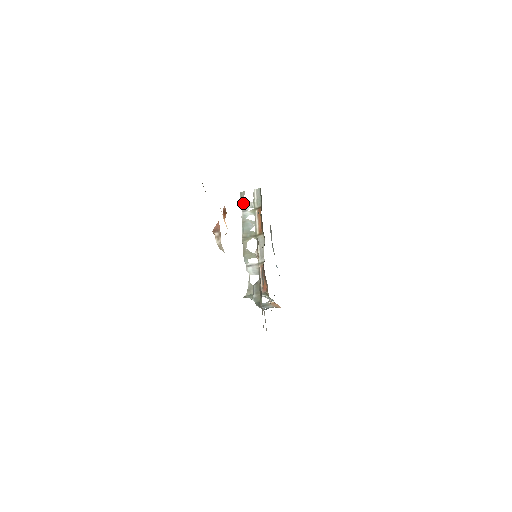
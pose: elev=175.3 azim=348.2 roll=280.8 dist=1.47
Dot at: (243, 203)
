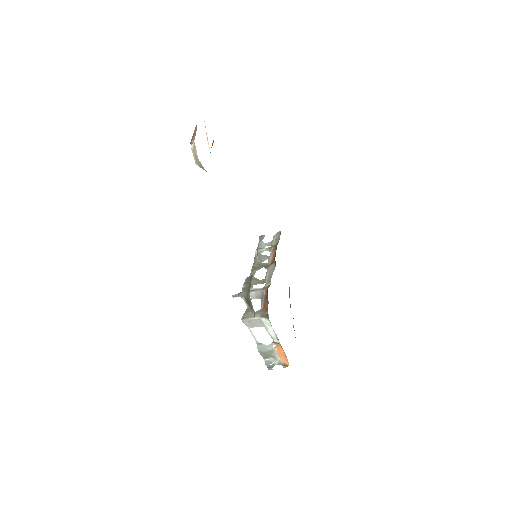
Dot at: (261, 243)
